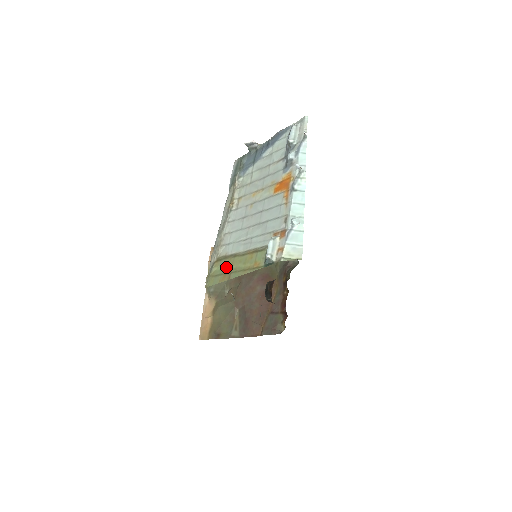
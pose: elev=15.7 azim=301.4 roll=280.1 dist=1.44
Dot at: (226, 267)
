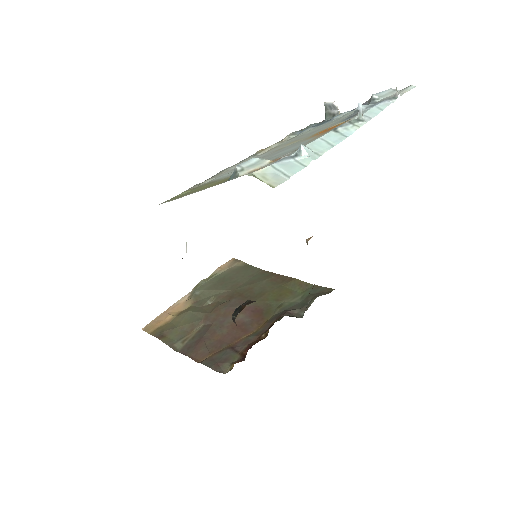
Dot at: (194, 190)
